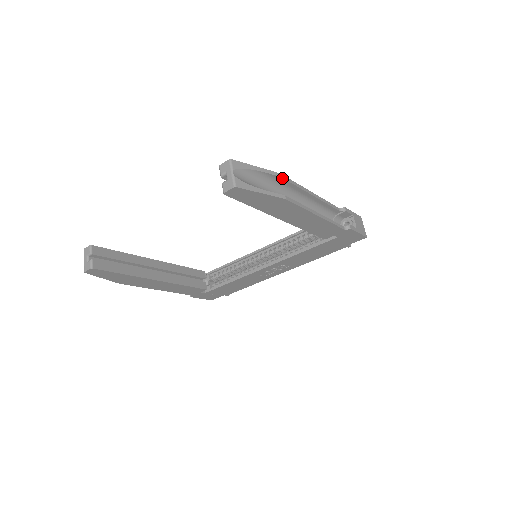
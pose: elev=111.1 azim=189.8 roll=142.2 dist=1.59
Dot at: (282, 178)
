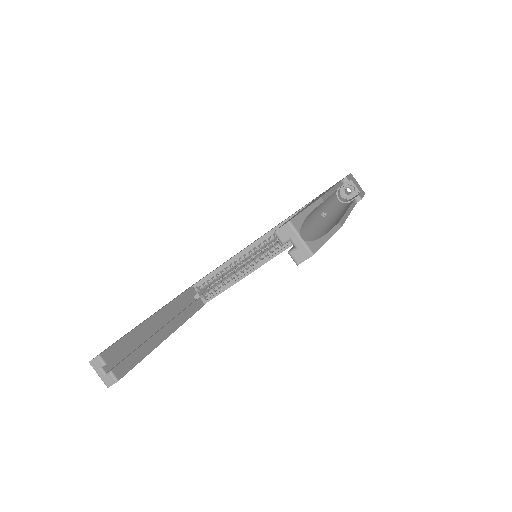
Dot at: (323, 201)
